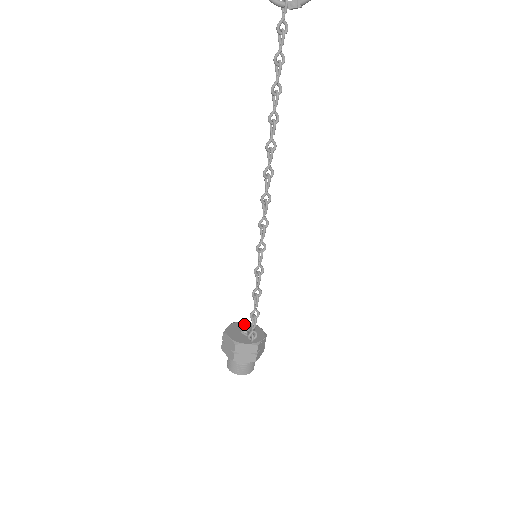
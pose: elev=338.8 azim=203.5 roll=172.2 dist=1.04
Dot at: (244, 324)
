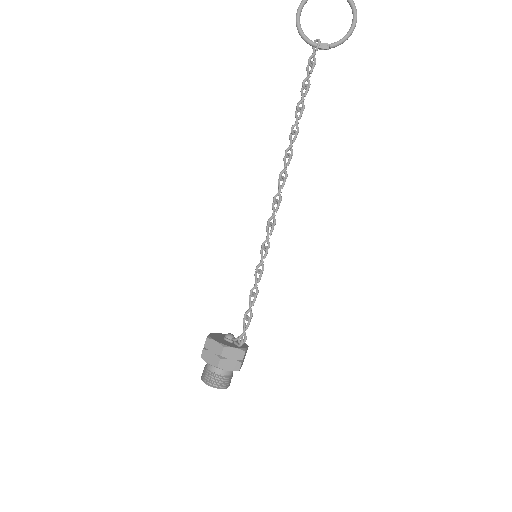
Dot at: (224, 335)
